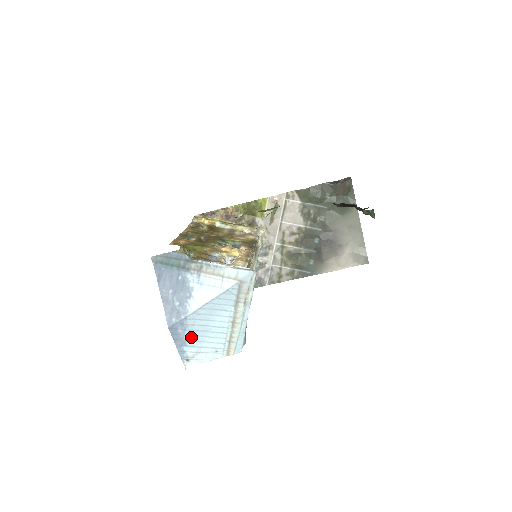
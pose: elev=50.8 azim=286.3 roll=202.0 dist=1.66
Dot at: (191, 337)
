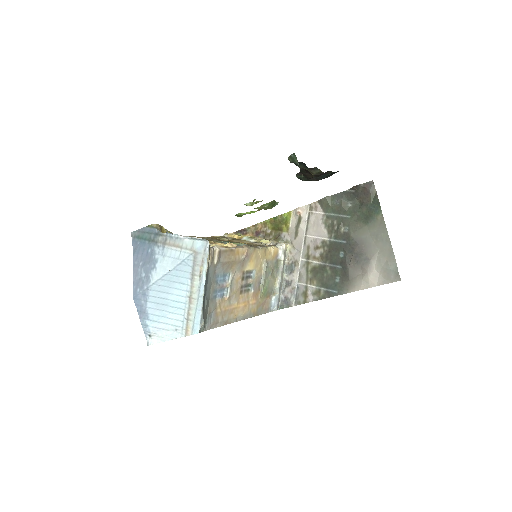
Dot at: (153, 310)
